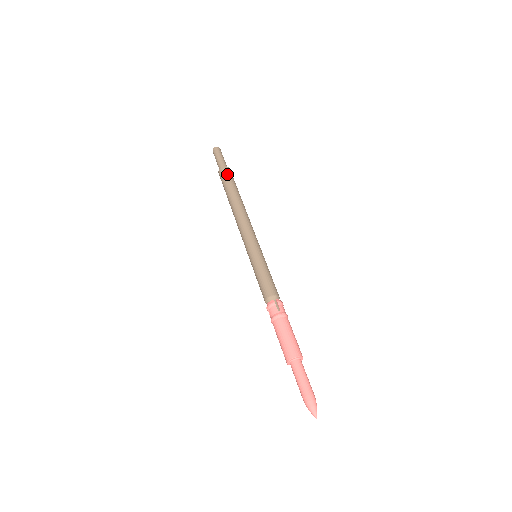
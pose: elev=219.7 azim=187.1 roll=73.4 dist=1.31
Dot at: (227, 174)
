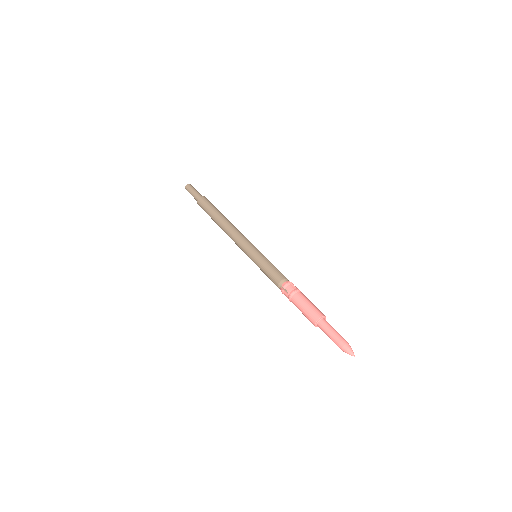
Dot at: (209, 201)
